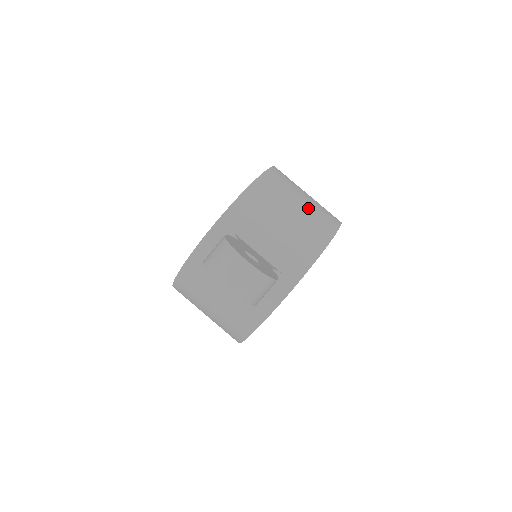
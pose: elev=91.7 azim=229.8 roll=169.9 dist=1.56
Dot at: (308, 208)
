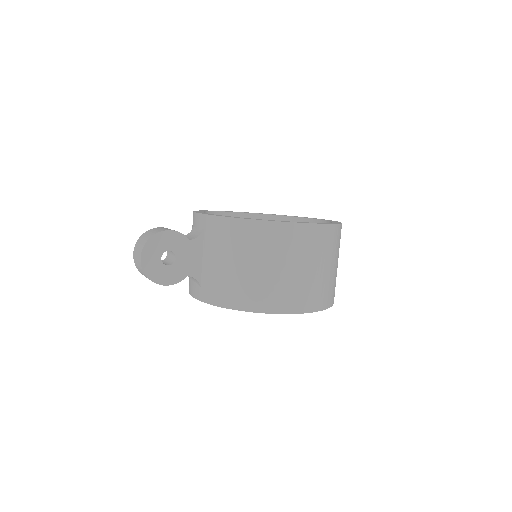
Dot at: (265, 277)
